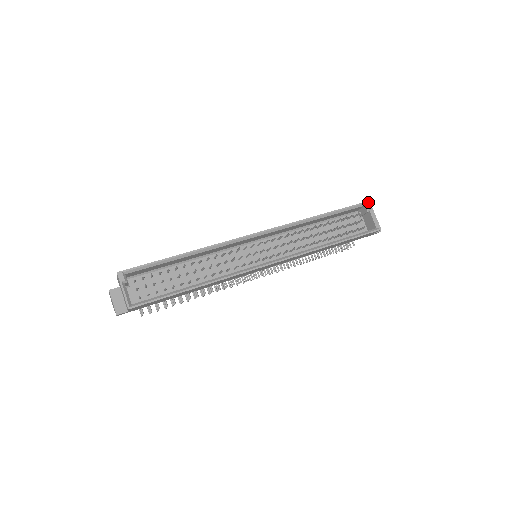
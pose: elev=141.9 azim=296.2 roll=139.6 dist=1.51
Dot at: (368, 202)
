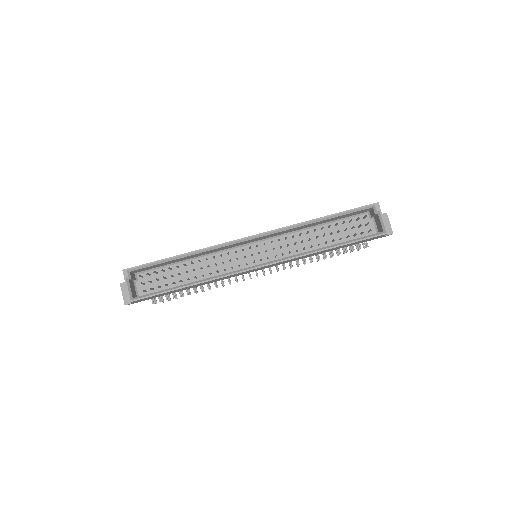
Dot at: (376, 204)
